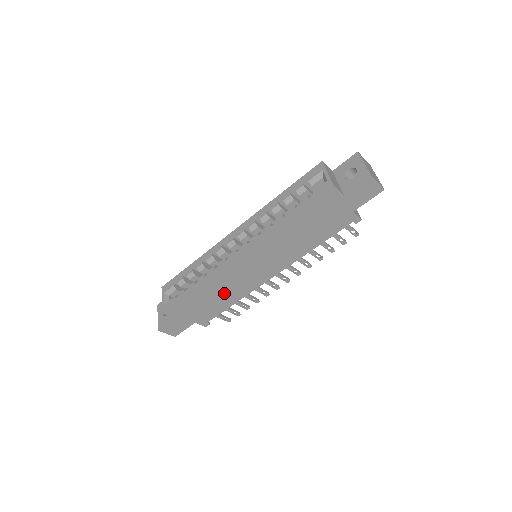
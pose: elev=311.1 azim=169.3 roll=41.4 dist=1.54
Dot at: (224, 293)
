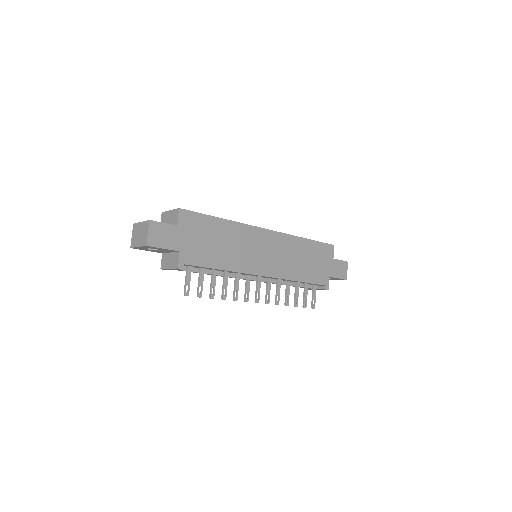
Dot at: (229, 249)
